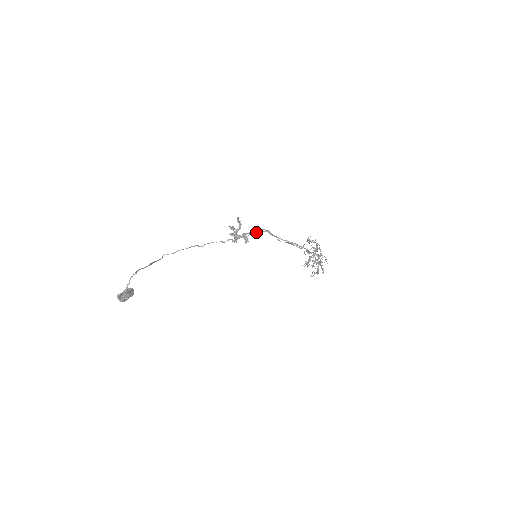
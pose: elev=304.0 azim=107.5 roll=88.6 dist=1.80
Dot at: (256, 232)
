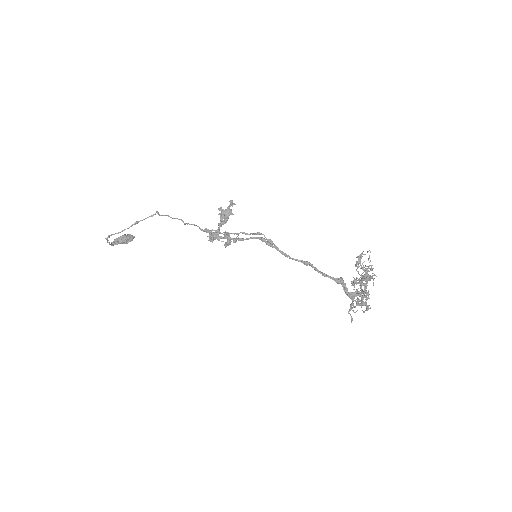
Dot at: (239, 239)
